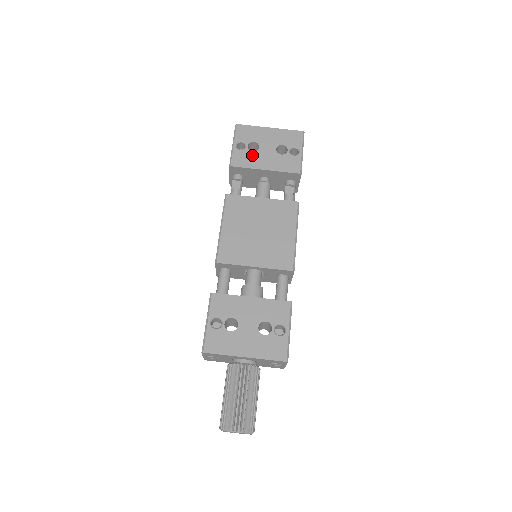
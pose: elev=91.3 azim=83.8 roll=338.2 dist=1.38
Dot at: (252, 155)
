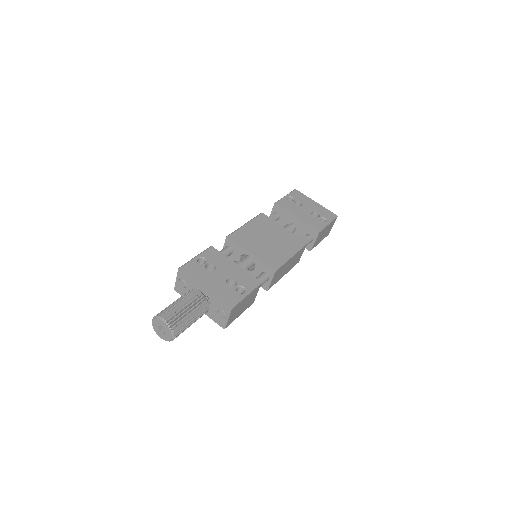
Dot at: (294, 206)
